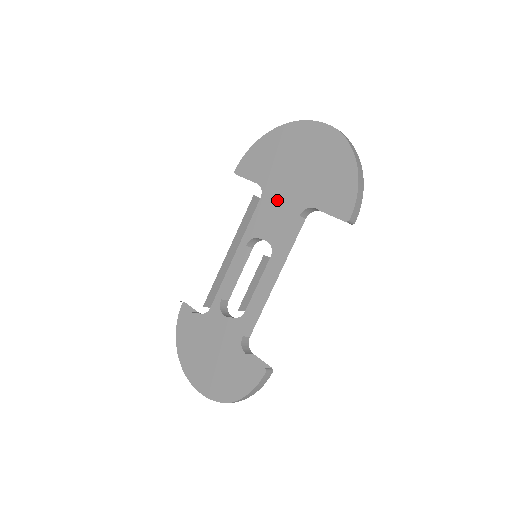
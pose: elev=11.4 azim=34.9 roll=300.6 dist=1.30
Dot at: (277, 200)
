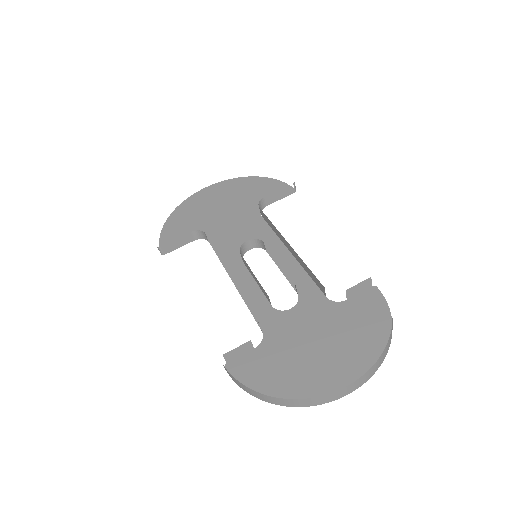
Dot at: (225, 230)
